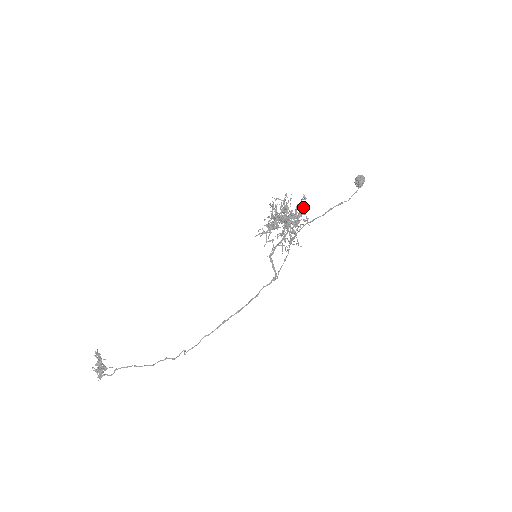
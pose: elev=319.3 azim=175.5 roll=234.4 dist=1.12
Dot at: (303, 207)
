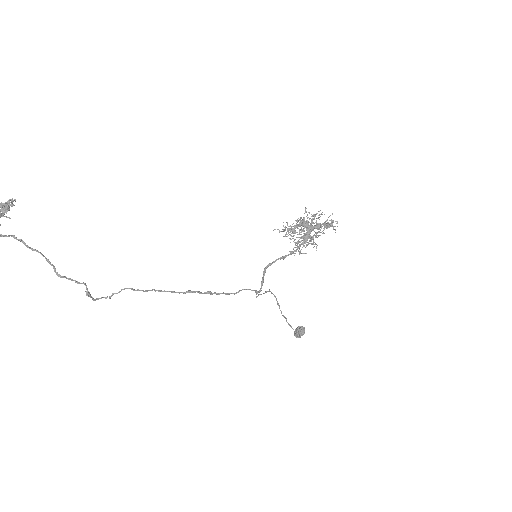
Dot at: (332, 222)
